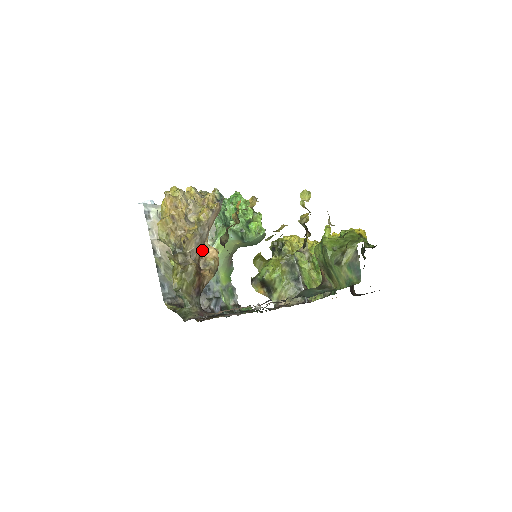
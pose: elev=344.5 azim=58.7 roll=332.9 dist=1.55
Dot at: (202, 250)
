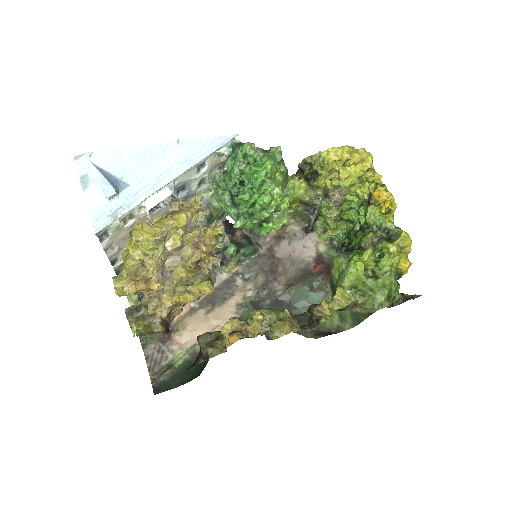
Dot at: occluded
